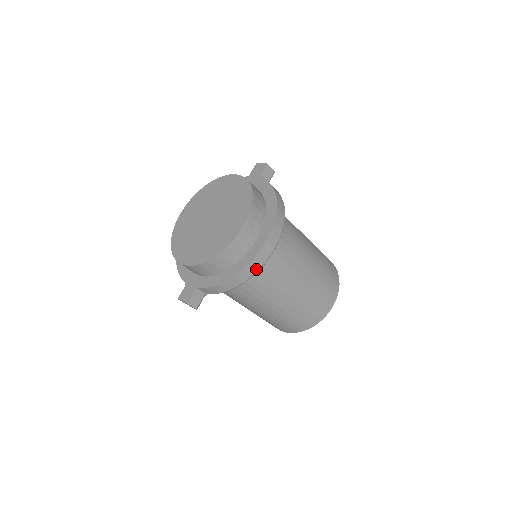
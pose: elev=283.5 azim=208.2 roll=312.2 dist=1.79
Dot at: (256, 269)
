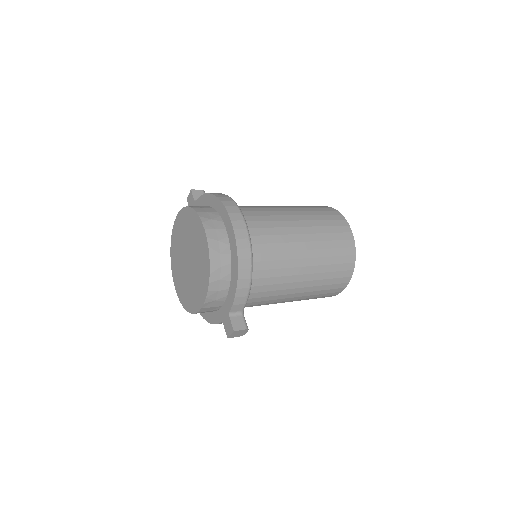
Dot at: (248, 248)
